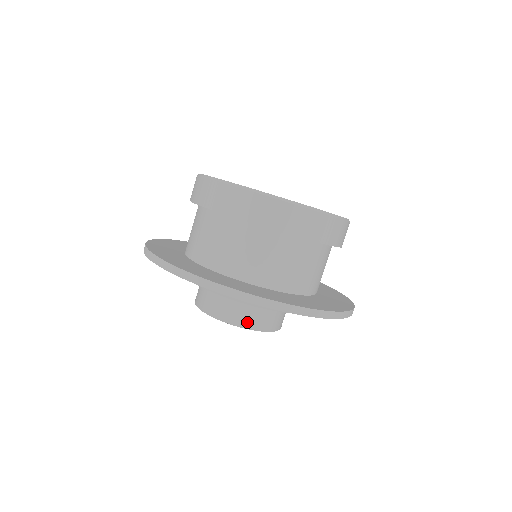
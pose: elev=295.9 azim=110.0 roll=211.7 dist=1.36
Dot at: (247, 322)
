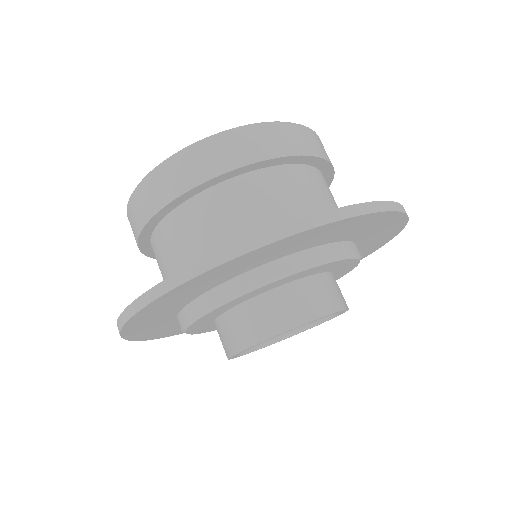
Dot at: (304, 313)
